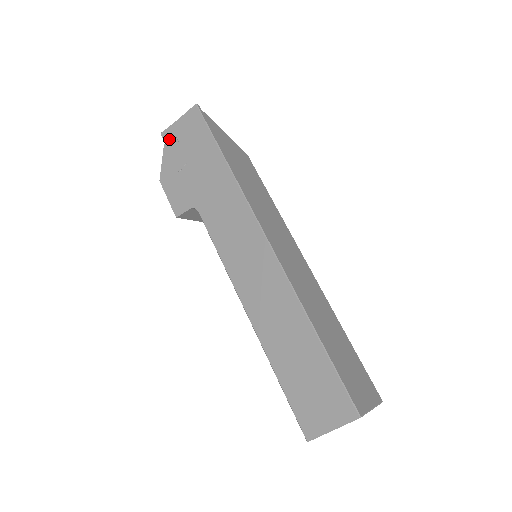
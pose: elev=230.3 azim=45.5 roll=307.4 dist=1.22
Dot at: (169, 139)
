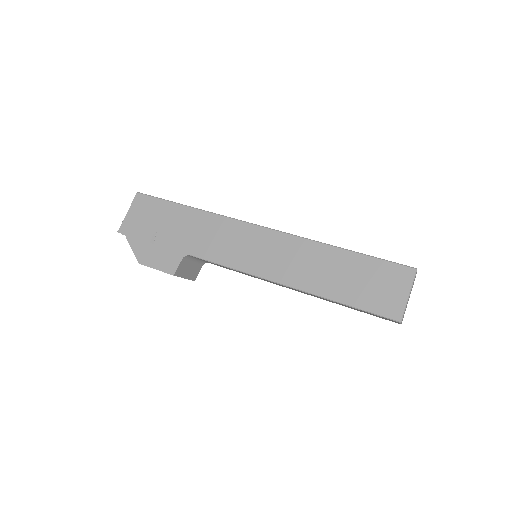
Dot at: (128, 230)
